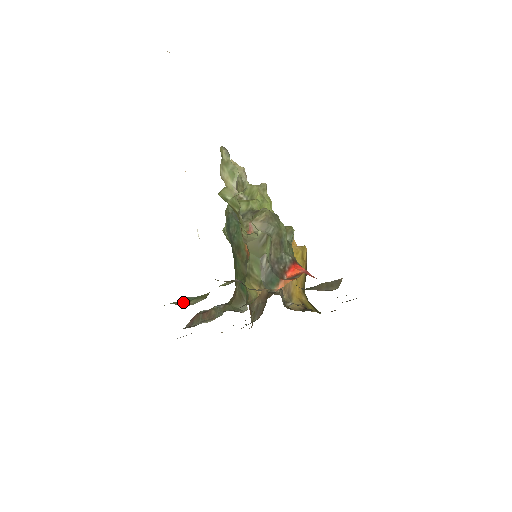
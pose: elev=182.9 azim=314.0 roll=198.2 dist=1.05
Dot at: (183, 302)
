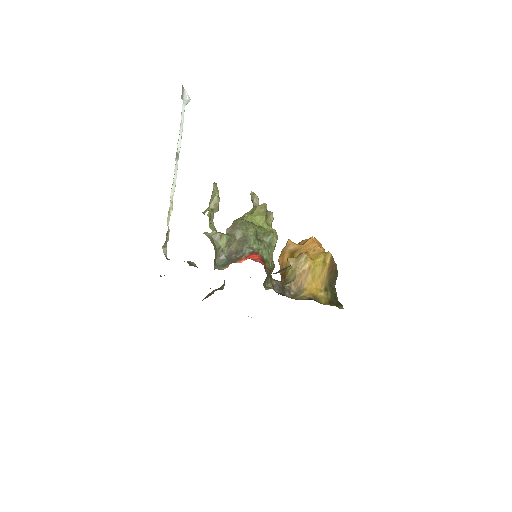
Dot at: occluded
